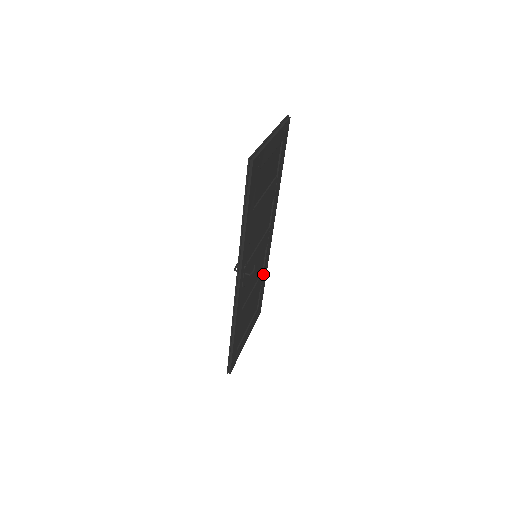
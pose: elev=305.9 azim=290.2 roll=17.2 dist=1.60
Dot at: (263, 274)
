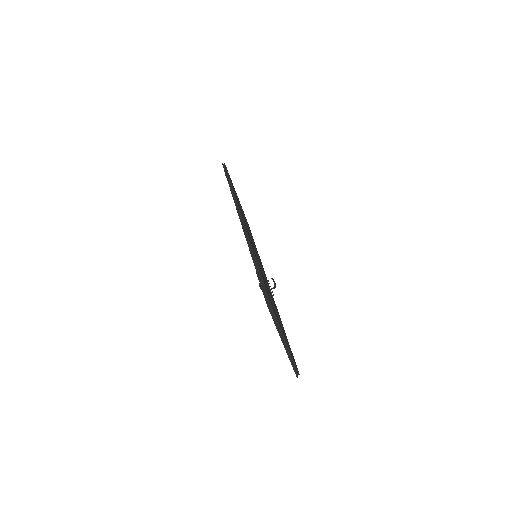
Dot at: occluded
